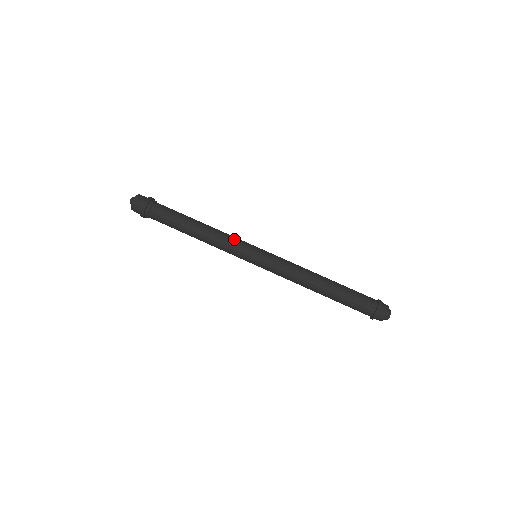
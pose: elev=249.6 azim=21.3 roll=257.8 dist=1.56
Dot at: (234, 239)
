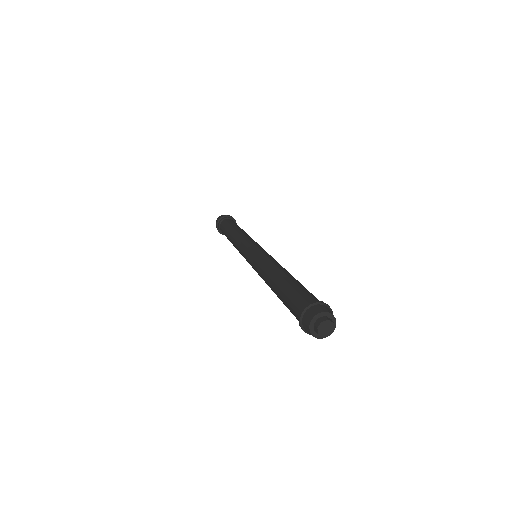
Dot at: (252, 239)
